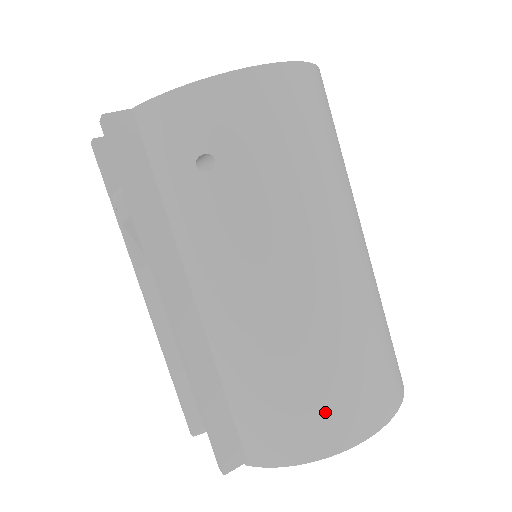
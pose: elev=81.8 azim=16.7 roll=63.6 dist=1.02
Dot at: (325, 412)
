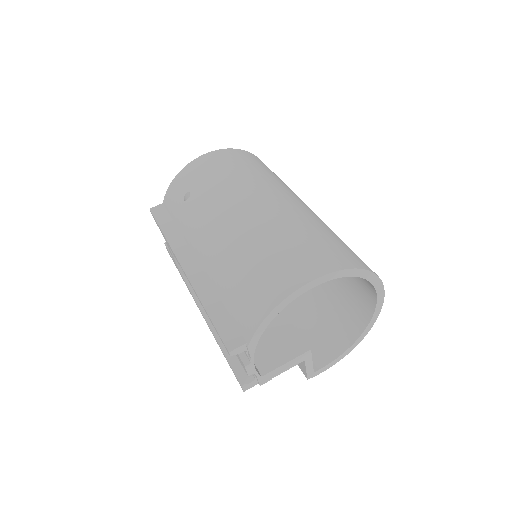
Dot at: (273, 273)
